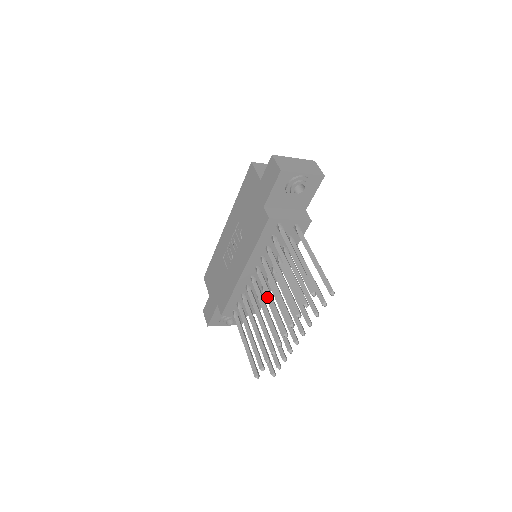
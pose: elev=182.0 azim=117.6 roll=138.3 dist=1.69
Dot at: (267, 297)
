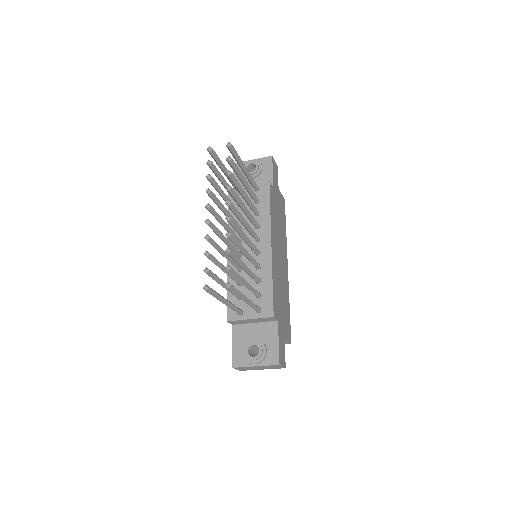
Dot at: occluded
